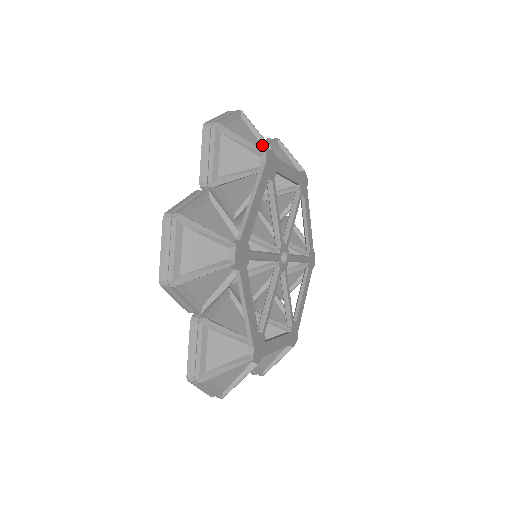
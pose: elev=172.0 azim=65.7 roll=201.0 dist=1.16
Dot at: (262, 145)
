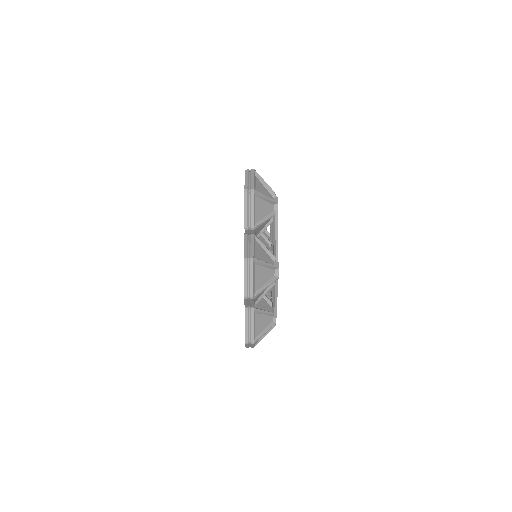
Dot at: (272, 269)
